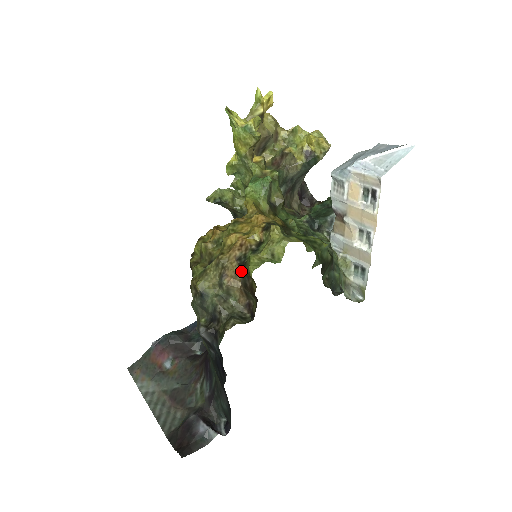
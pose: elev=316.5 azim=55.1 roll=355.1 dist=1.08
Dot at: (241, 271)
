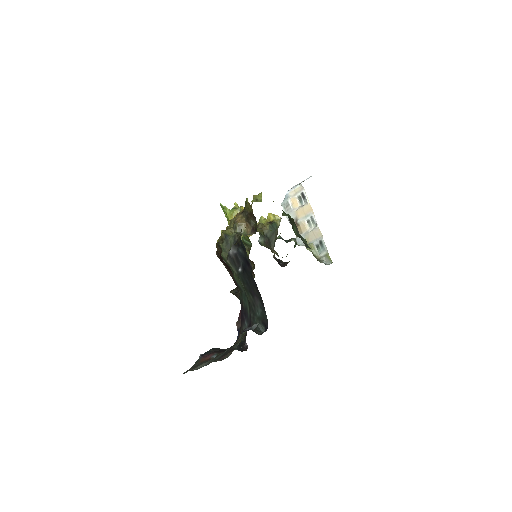
Dot at: (243, 214)
